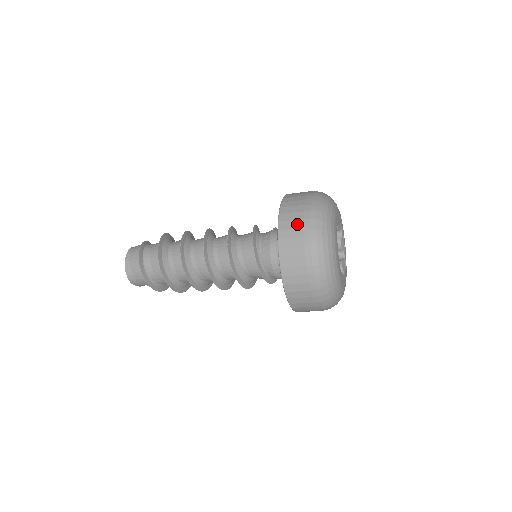
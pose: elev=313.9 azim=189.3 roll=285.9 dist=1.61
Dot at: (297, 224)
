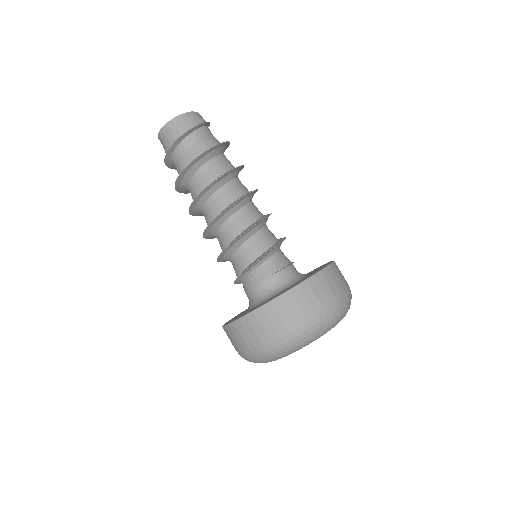
Dot at: (268, 328)
